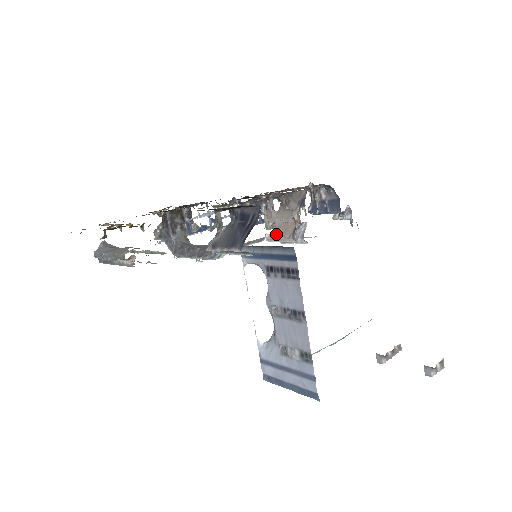
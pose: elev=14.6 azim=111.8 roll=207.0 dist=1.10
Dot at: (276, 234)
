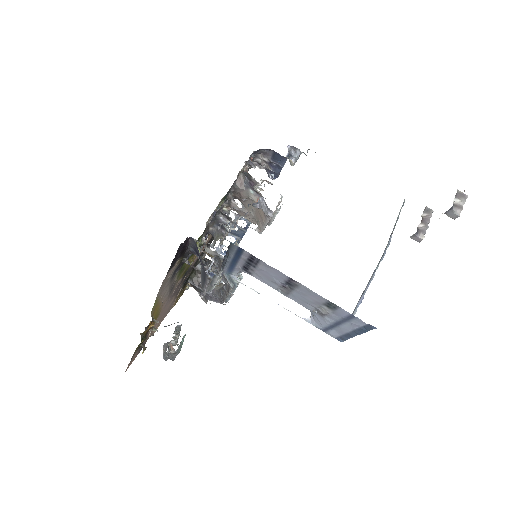
Dot at: (259, 223)
